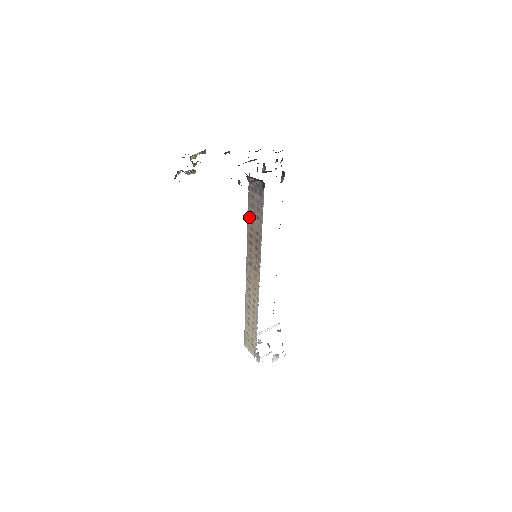
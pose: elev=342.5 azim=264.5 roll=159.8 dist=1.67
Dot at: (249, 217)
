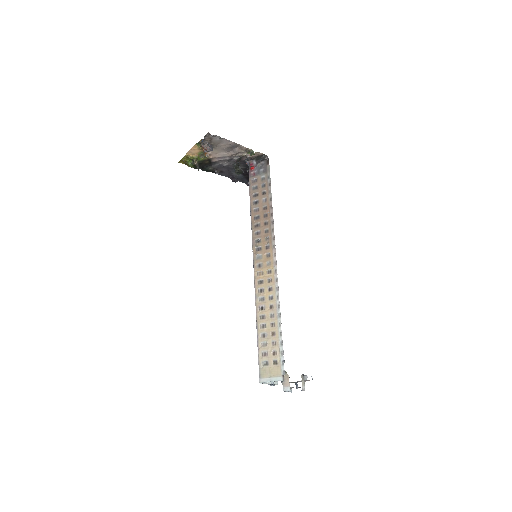
Dot at: (252, 202)
